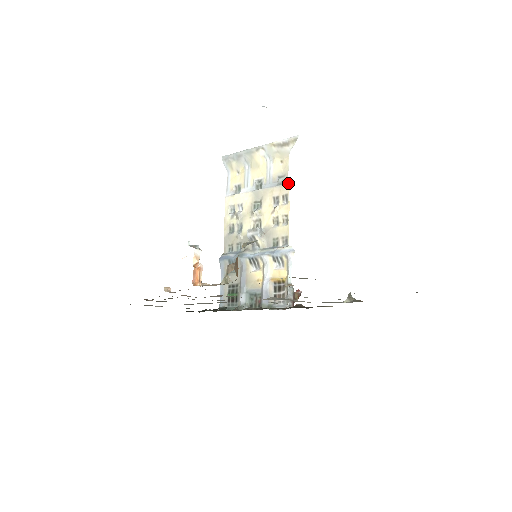
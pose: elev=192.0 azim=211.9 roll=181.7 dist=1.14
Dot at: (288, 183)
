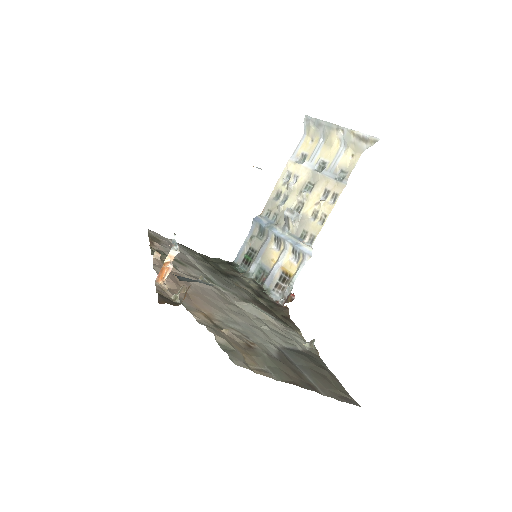
Dot at: (345, 183)
